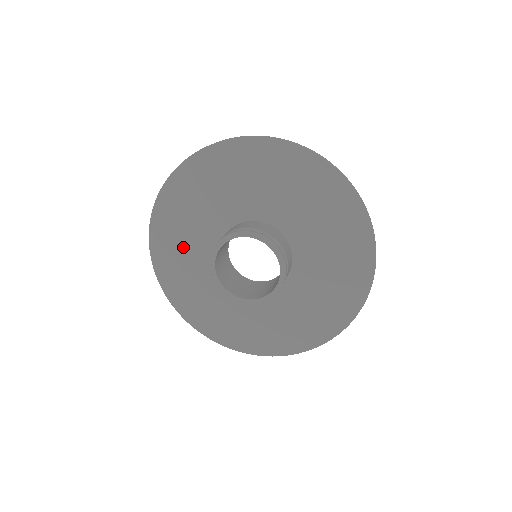
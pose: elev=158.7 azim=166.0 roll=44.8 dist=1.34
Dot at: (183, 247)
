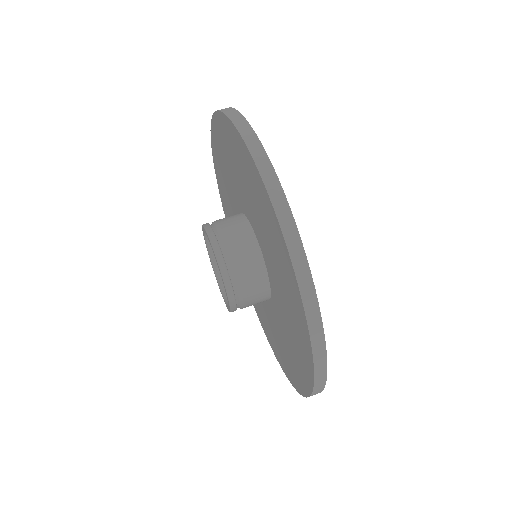
Dot at: (229, 162)
